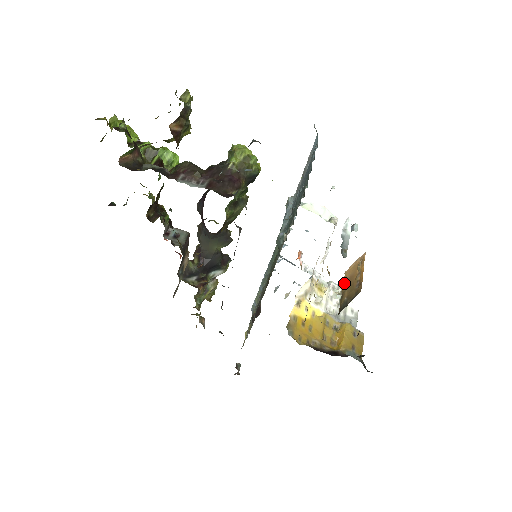
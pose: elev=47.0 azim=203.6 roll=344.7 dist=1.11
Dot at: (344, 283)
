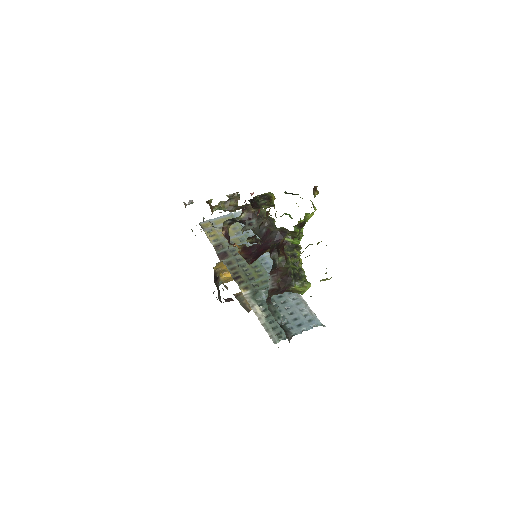
Dot at: occluded
